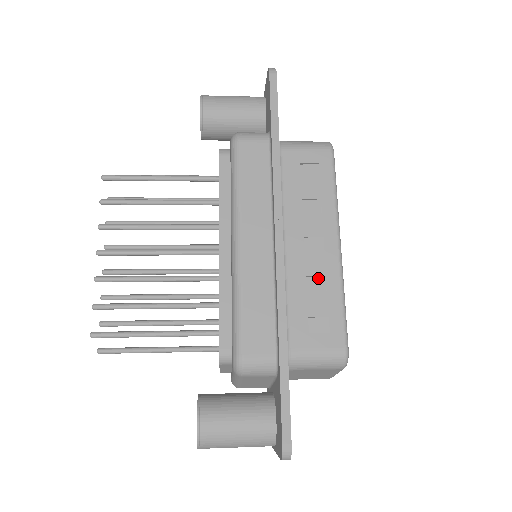
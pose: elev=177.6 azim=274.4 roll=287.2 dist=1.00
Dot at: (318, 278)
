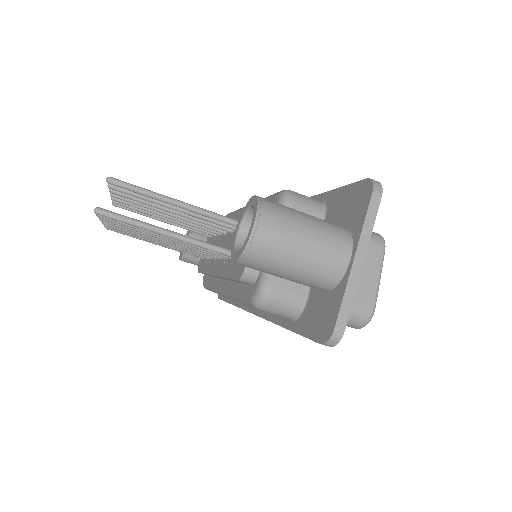
Dot at: occluded
